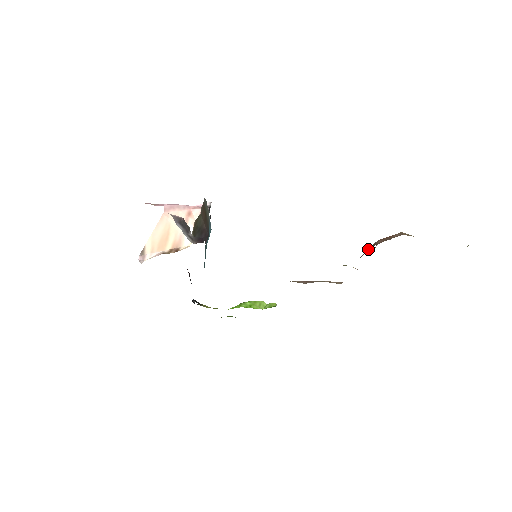
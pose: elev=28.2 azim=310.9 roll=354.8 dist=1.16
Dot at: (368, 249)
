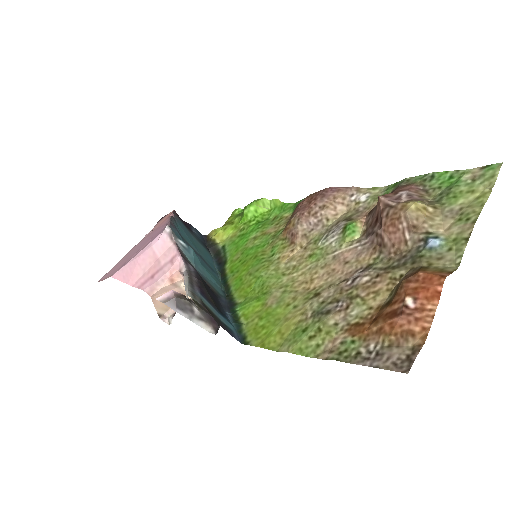
Dot at: (374, 235)
